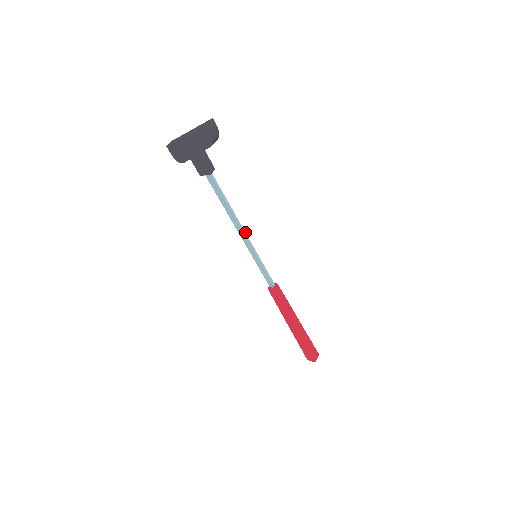
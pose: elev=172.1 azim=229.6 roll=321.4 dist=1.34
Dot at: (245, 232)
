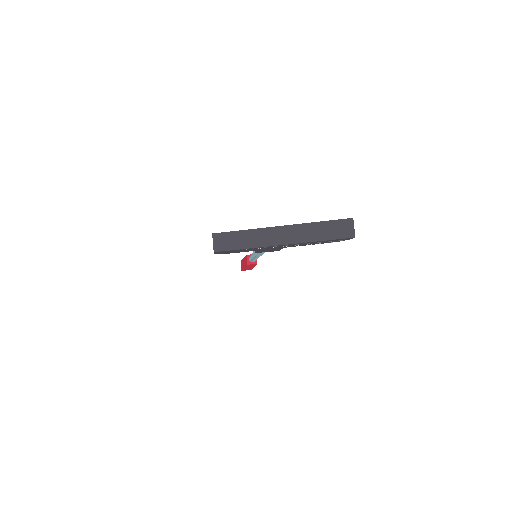
Dot at: occluded
